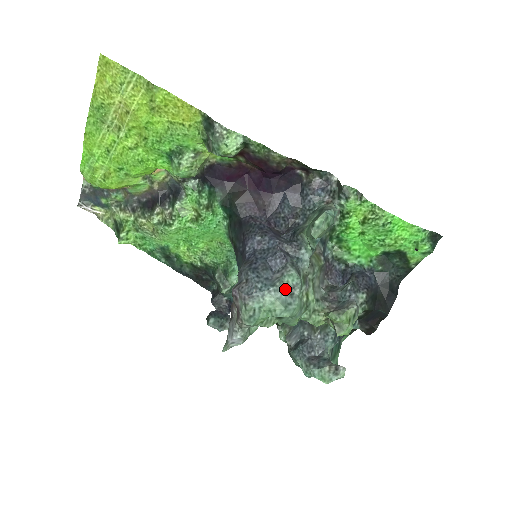
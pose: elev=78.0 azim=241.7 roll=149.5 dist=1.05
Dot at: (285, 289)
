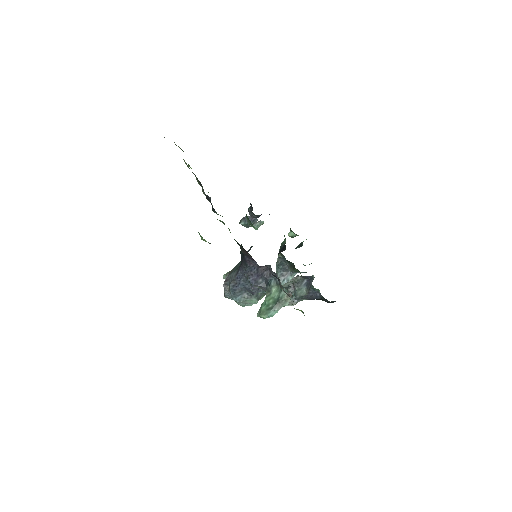
Dot at: (246, 303)
